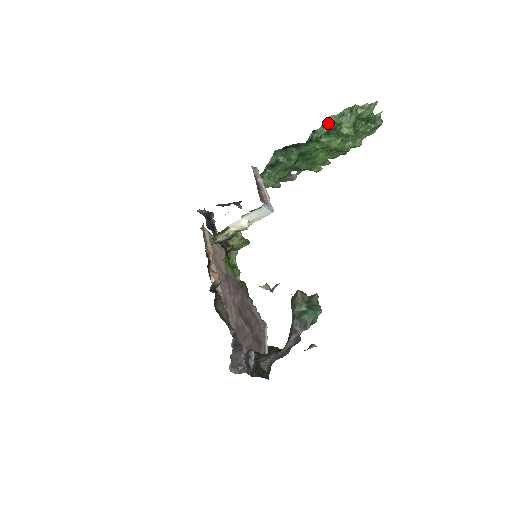
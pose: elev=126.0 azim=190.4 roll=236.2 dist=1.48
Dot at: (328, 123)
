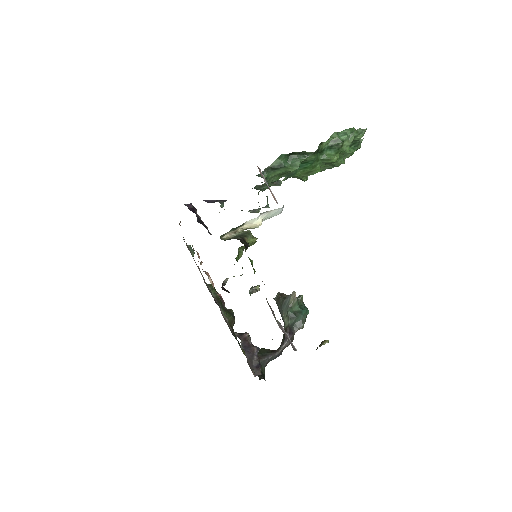
Dot at: (332, 138)
